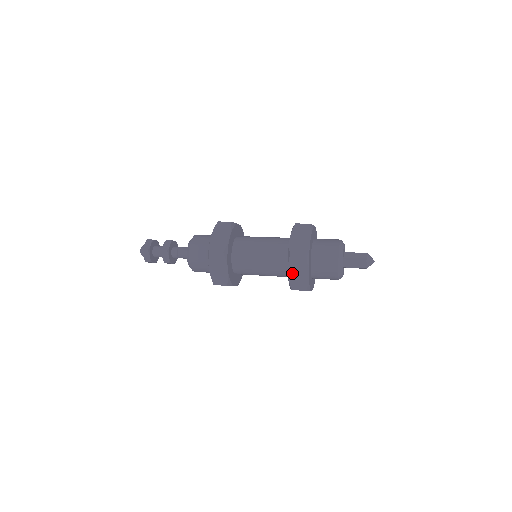
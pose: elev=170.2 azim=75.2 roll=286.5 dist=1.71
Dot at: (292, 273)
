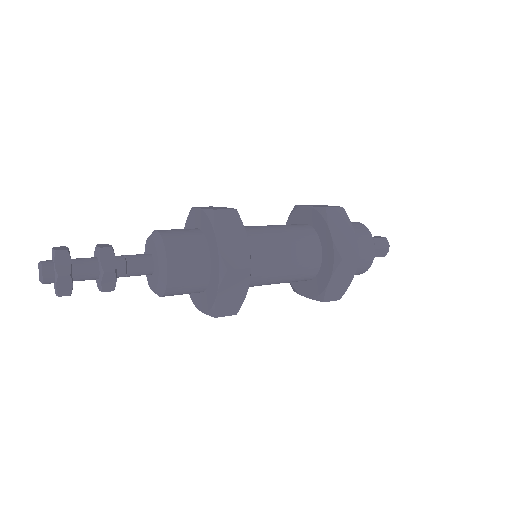
Dot at: (334, 282)
